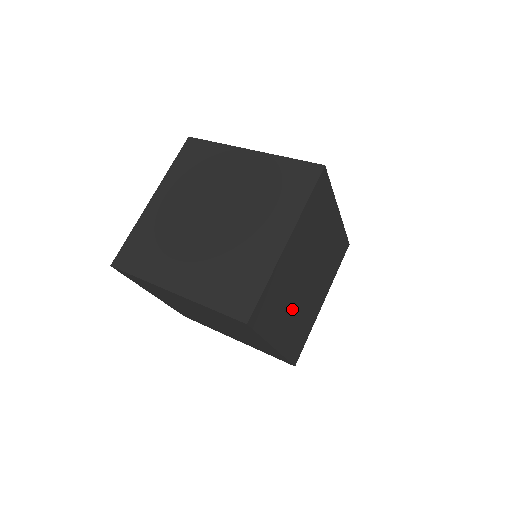
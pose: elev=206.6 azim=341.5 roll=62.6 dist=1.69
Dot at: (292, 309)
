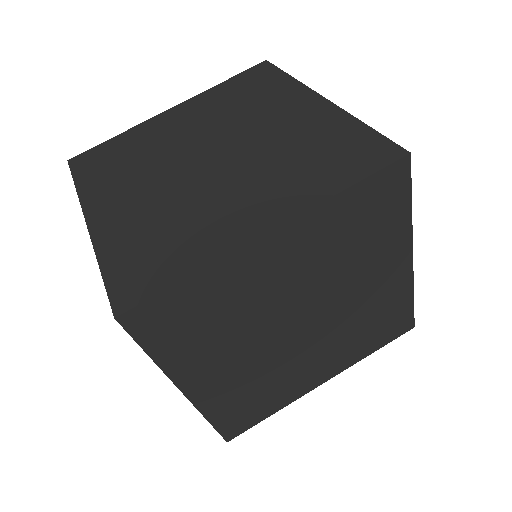
Dot at: (246, 354)
